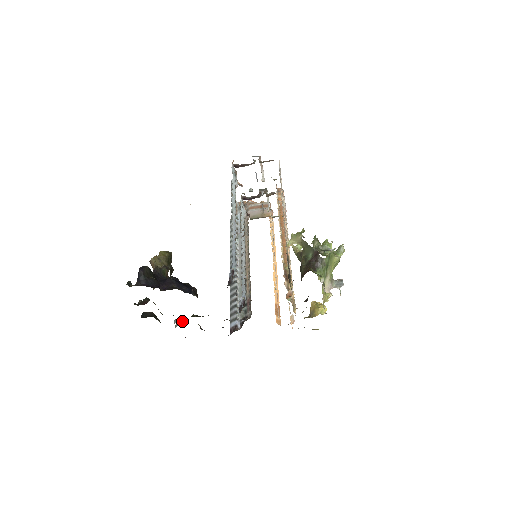
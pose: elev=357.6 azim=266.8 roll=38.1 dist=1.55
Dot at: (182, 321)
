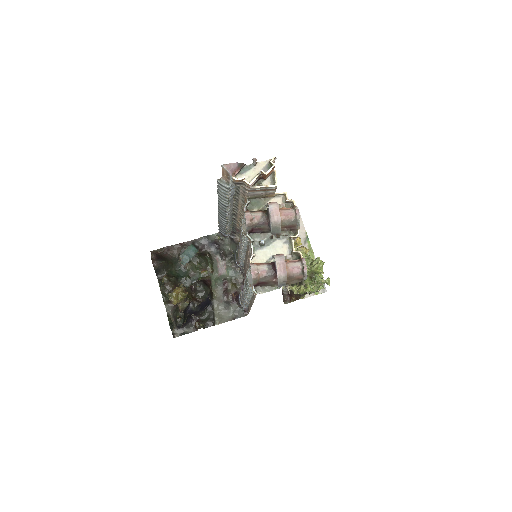
Dot at: (188, 264)
